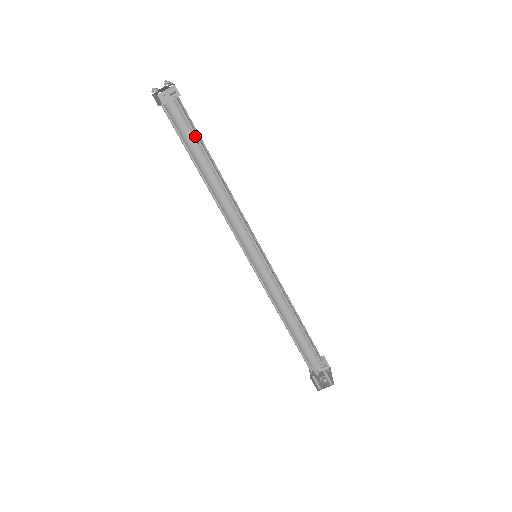
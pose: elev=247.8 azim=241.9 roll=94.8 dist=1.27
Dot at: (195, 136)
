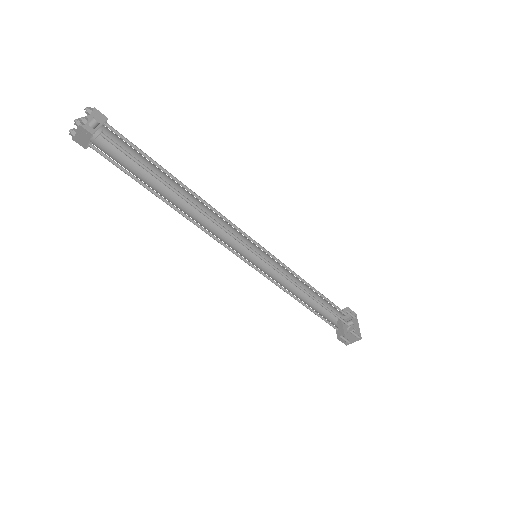
Dot at: (145, 167)
